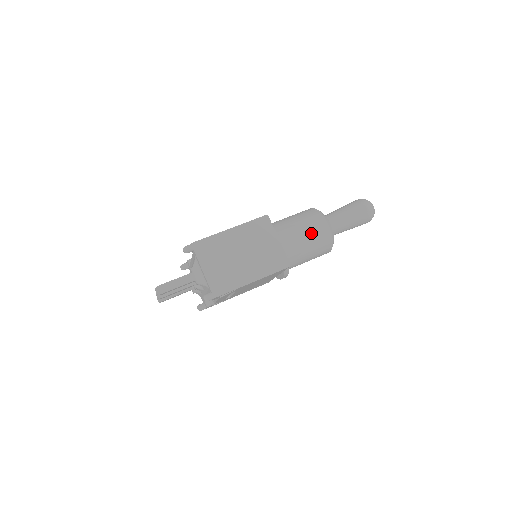
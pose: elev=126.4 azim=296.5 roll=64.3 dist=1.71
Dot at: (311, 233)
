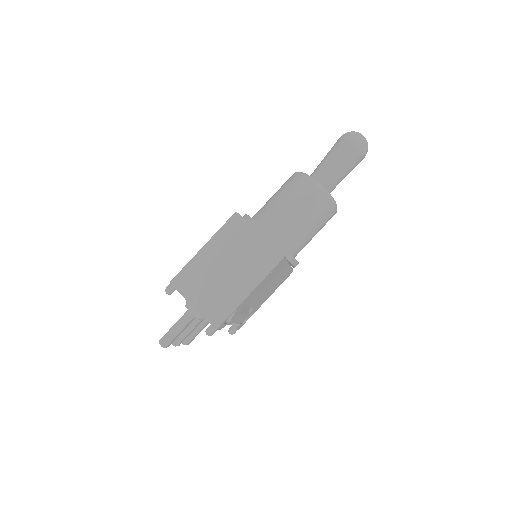
Dot at: (299, 204)
